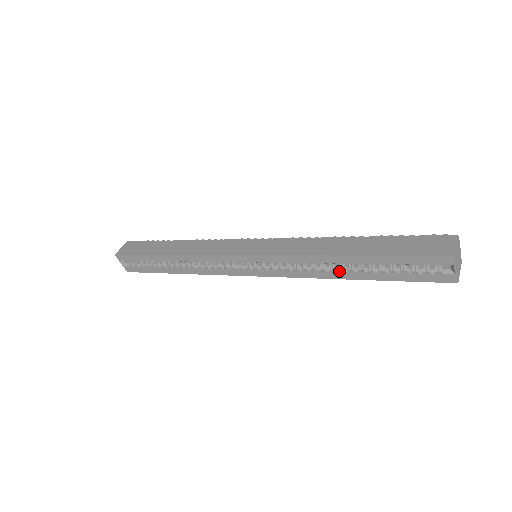
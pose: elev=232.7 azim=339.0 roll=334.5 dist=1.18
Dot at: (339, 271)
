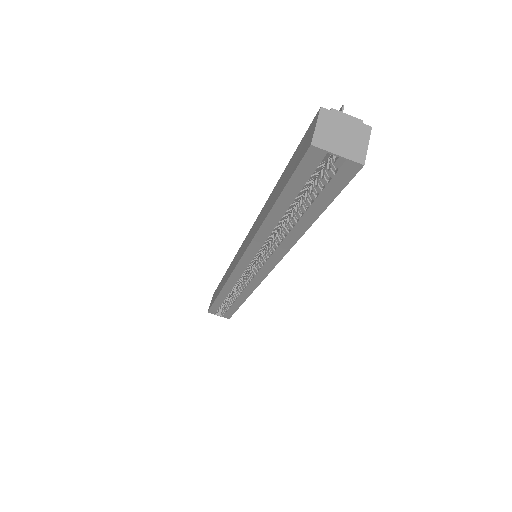
Dot at: (288, 232)
